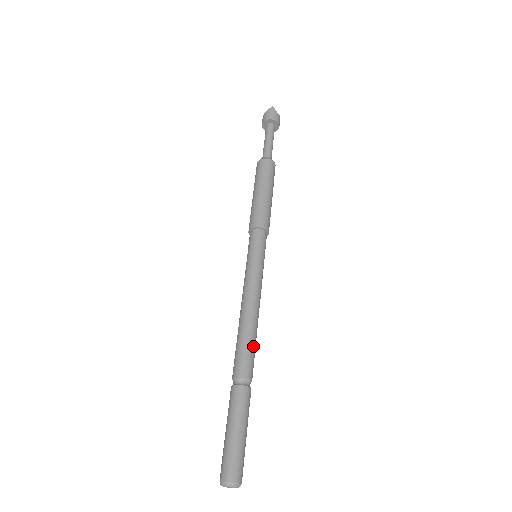
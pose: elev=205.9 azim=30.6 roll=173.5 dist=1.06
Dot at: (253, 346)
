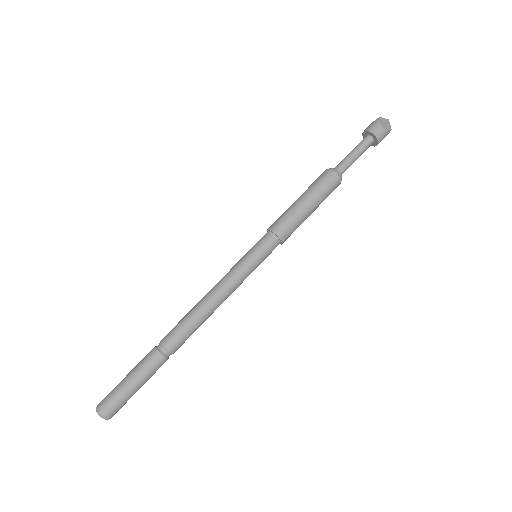
Dot at: (188, 324)
